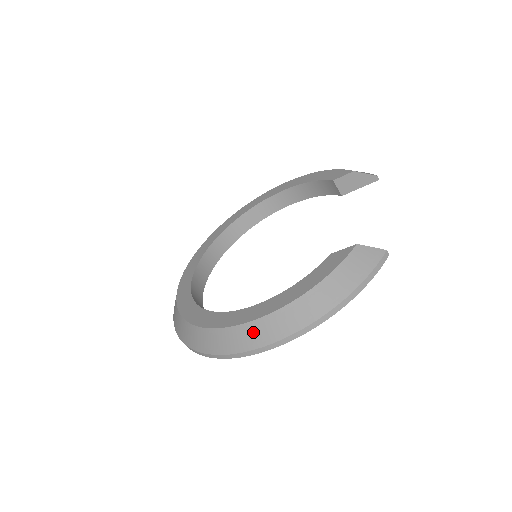
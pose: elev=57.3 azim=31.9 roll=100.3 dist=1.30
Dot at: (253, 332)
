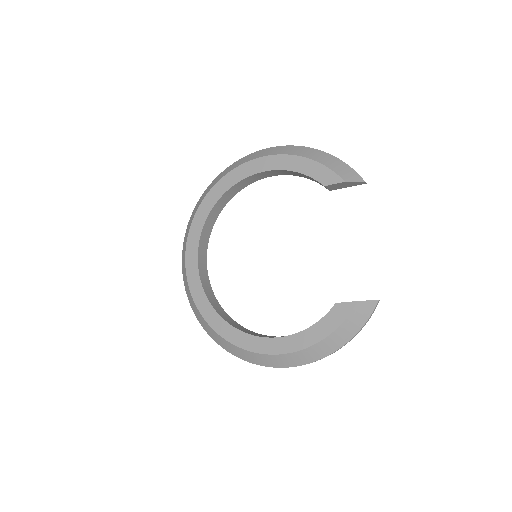
Dot at: (280, 360)
